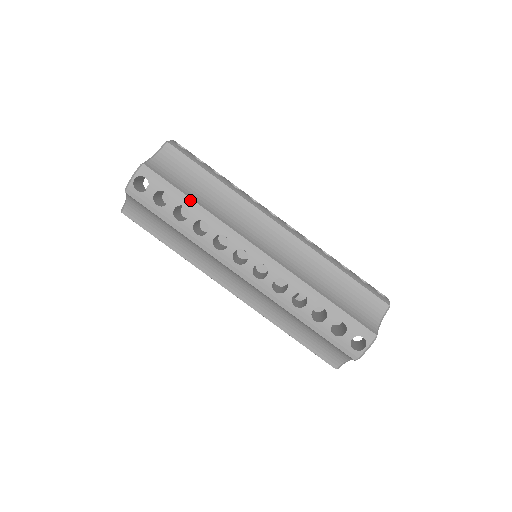
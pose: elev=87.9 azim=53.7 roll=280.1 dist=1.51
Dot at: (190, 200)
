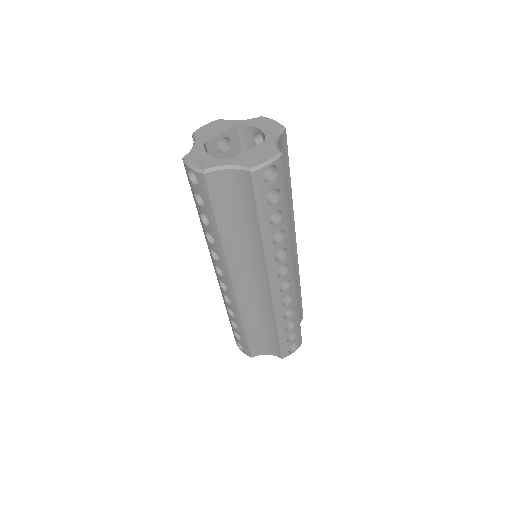
Dot at: (287, 208)
